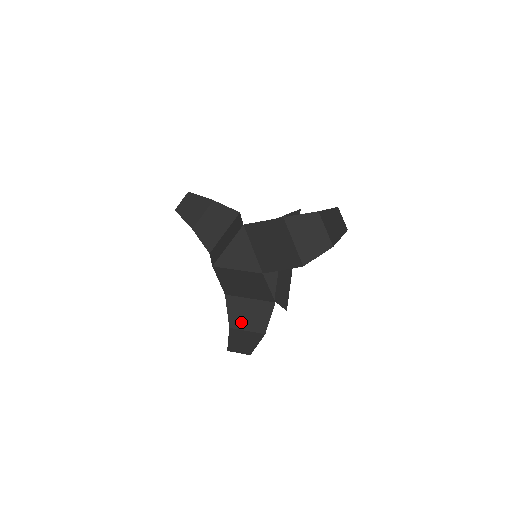
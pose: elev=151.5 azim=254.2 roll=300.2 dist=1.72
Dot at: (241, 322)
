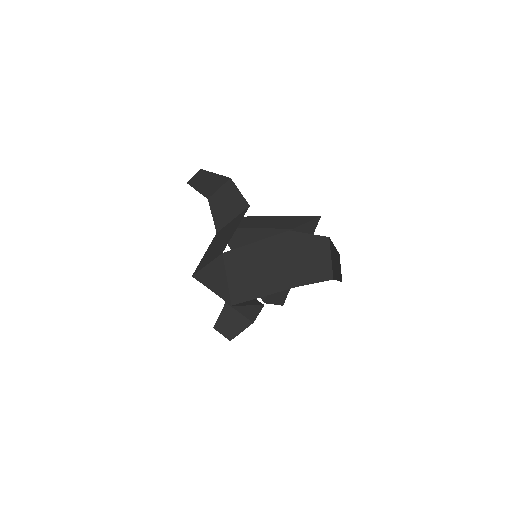
Dot at: occluded
